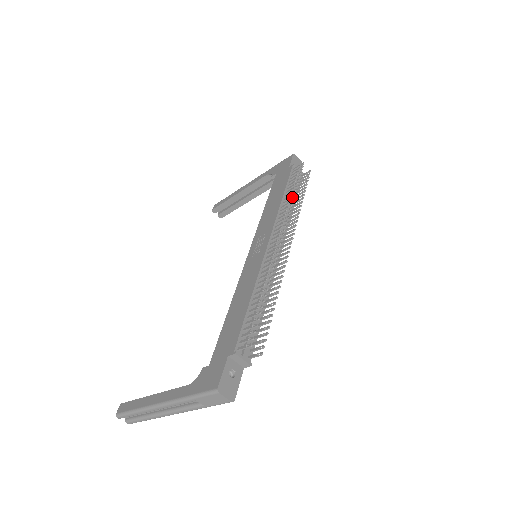
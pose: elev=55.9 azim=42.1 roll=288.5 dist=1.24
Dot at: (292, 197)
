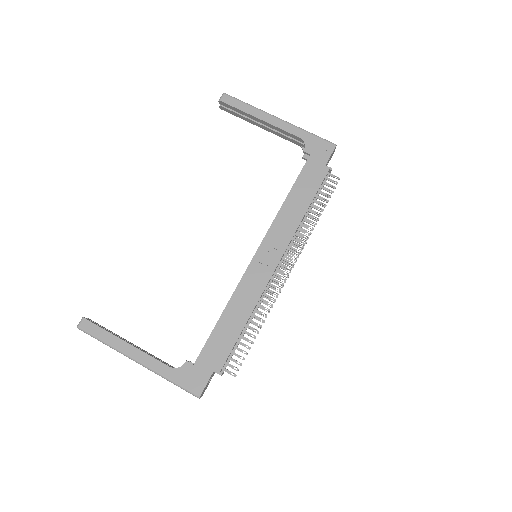
Dot at: (314, 224)
